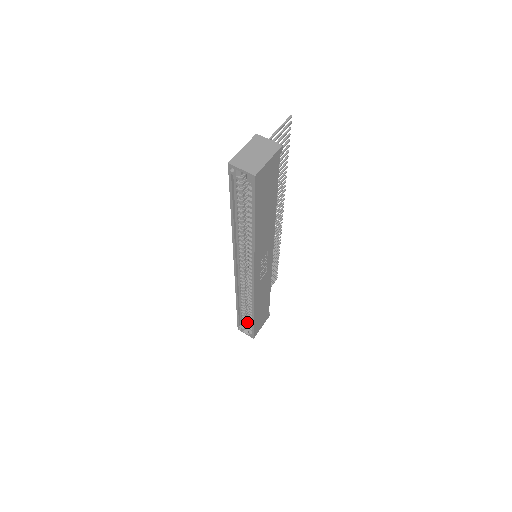
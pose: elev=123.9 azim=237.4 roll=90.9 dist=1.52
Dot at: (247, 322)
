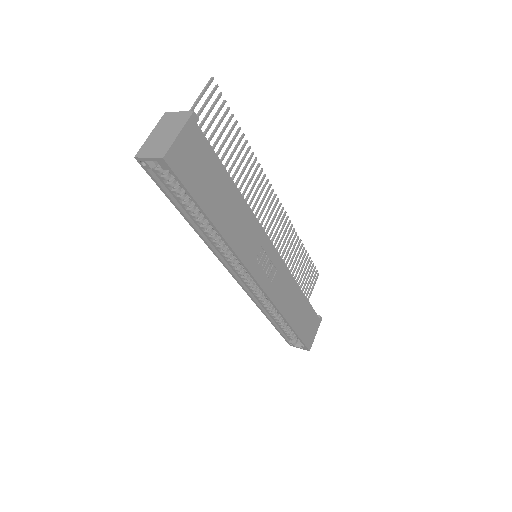
Dot at: occluded
